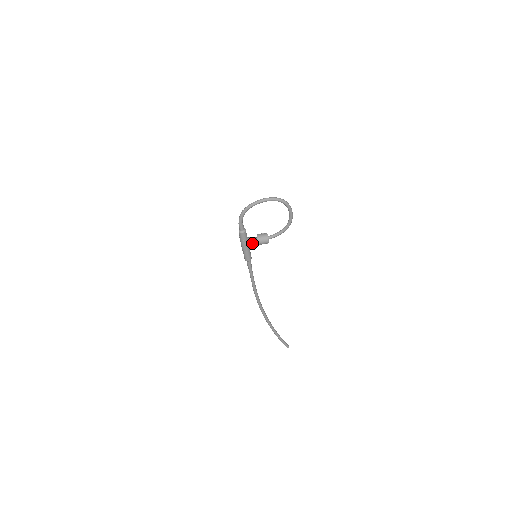
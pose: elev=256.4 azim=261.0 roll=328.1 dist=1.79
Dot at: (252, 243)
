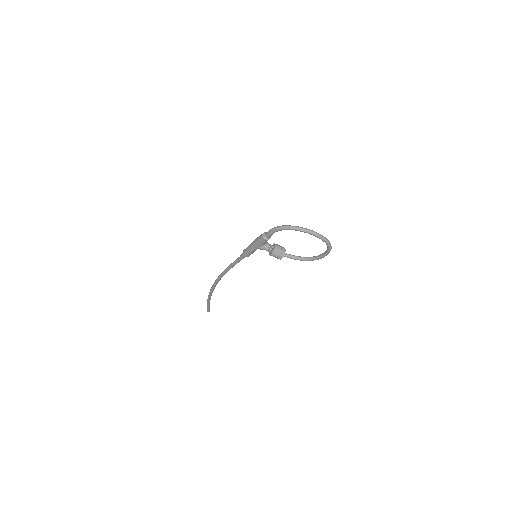
Dot at: (265, 249)
